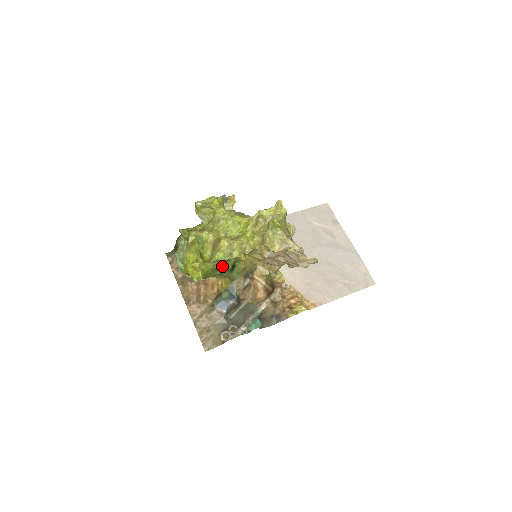
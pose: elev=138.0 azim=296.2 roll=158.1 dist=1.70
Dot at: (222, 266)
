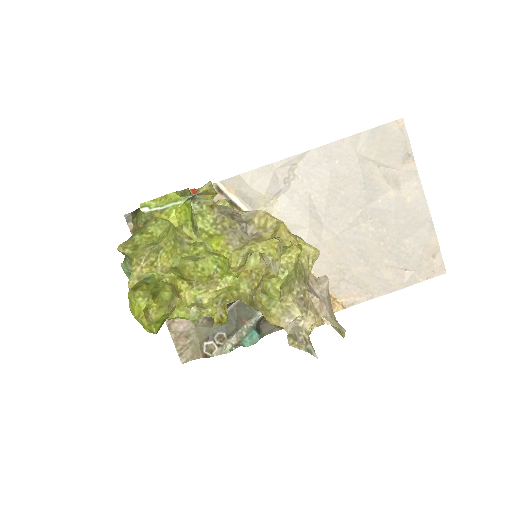
Dot at: occluded
